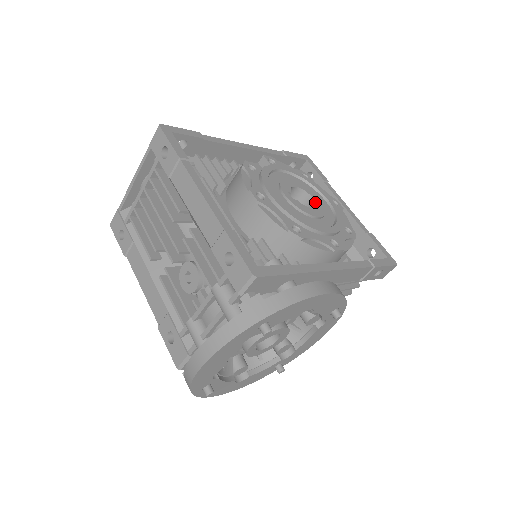
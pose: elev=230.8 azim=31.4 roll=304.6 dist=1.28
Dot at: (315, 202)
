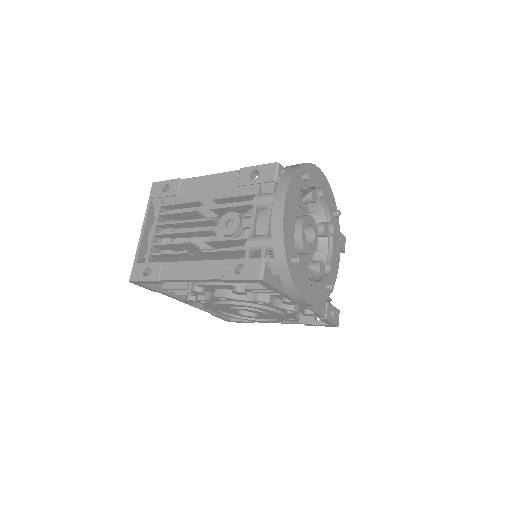
Dot at: occluded
